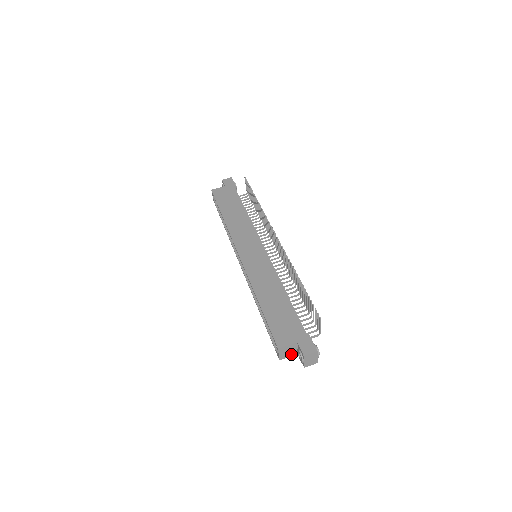
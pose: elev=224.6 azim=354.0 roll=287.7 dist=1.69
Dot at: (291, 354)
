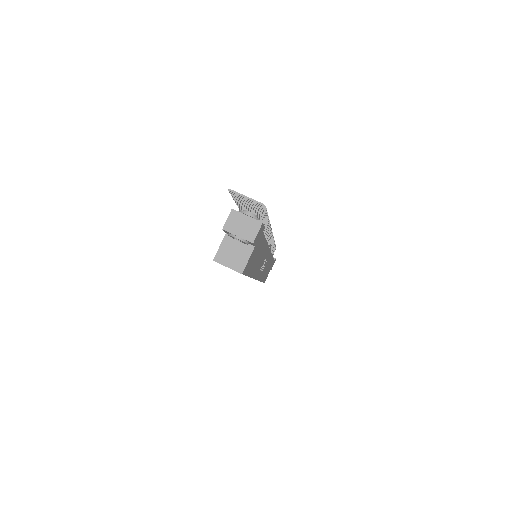
Dot at: (245, 254)
